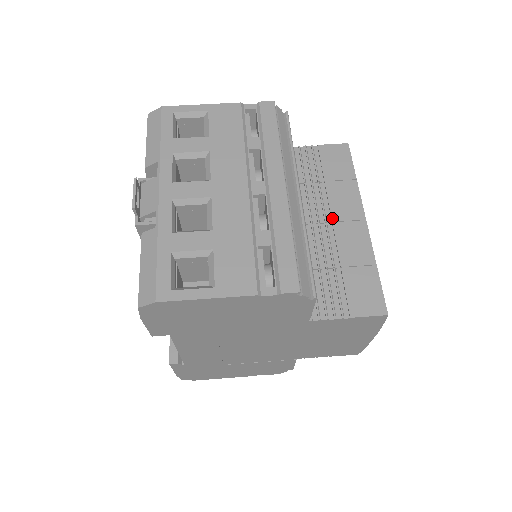
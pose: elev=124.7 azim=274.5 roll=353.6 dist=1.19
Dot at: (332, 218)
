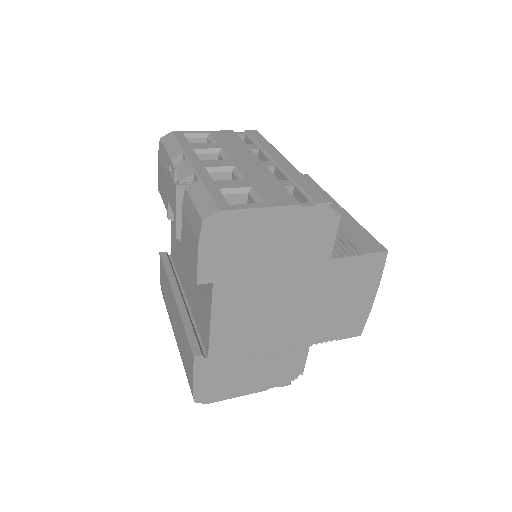
Dot at: occluded
